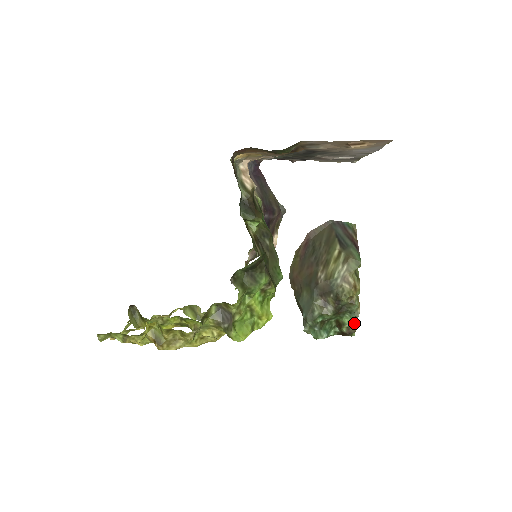
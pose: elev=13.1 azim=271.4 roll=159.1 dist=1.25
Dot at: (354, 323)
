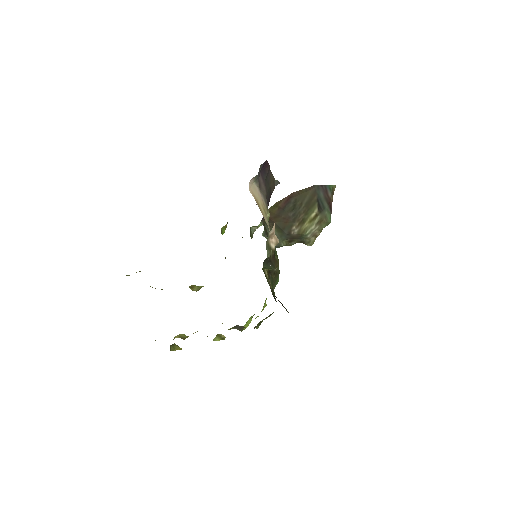
Dot at: occluded
